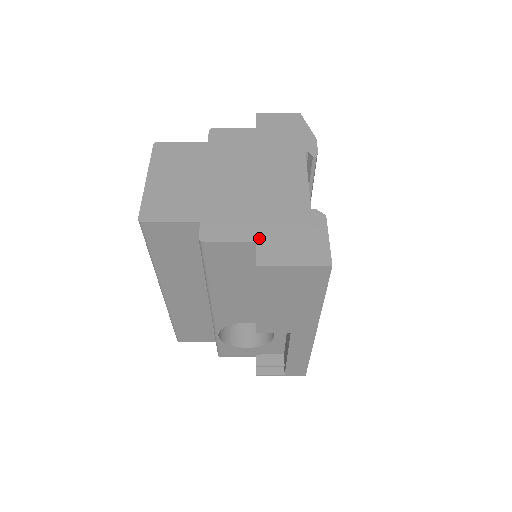
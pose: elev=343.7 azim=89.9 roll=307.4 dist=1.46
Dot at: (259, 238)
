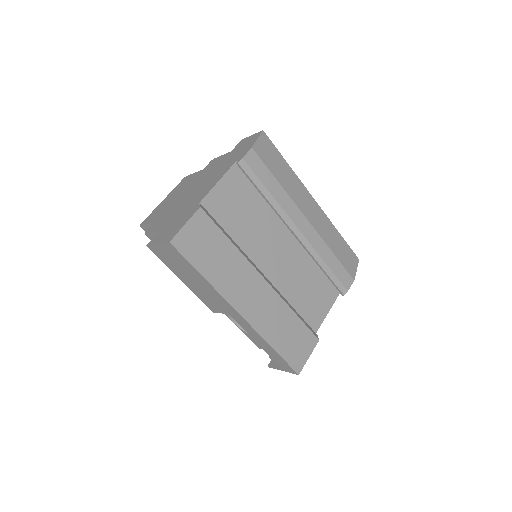
Dot at: (162, 228)
